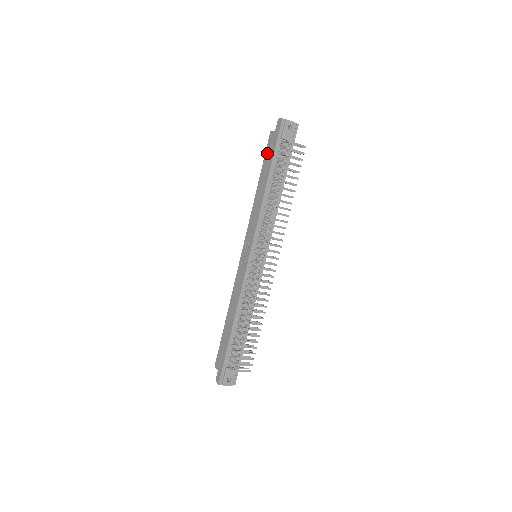
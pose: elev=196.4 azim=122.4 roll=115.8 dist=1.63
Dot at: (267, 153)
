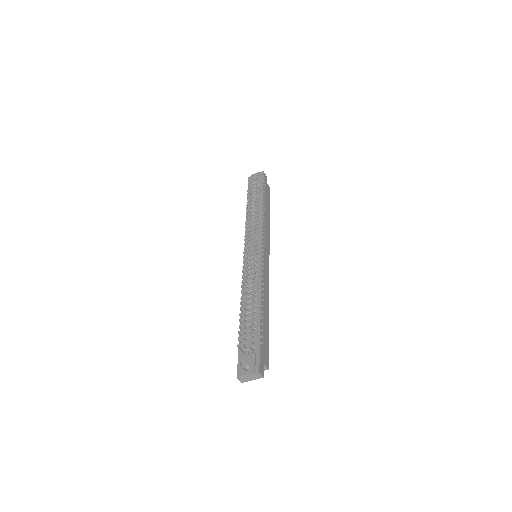
Dot at: occluded
